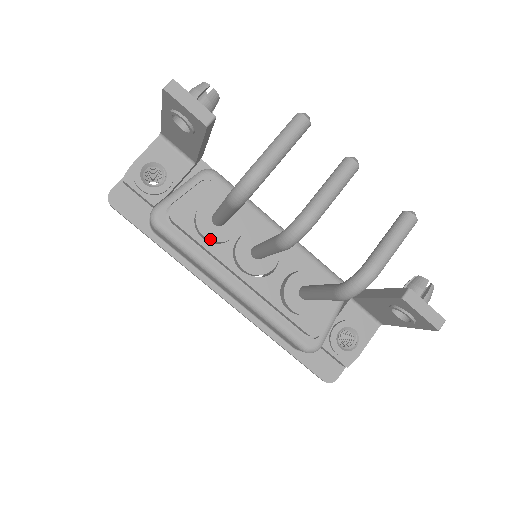
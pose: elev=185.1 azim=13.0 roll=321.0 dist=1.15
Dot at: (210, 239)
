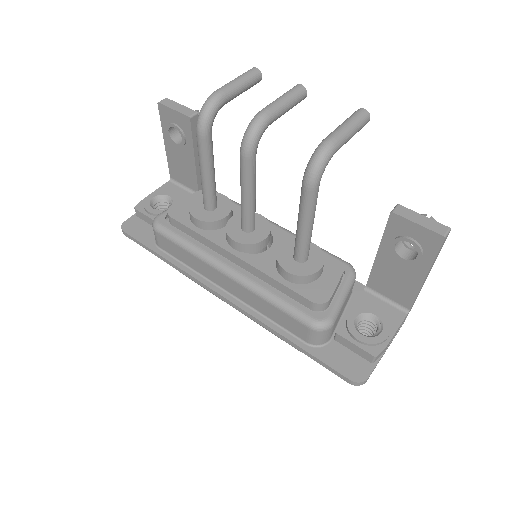
Dot at: (201, 220)
